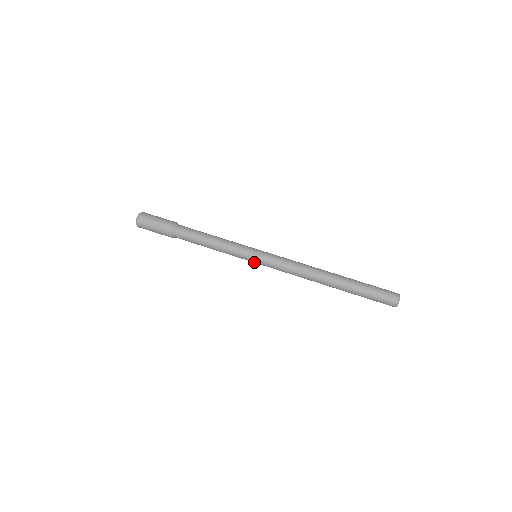
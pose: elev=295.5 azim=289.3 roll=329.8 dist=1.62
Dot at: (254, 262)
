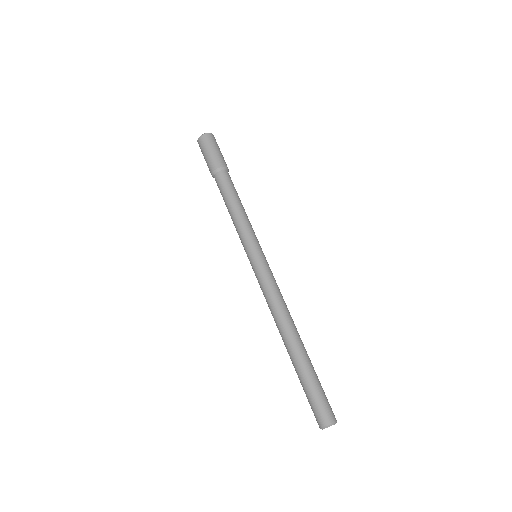
Dot at: (249, 259)
